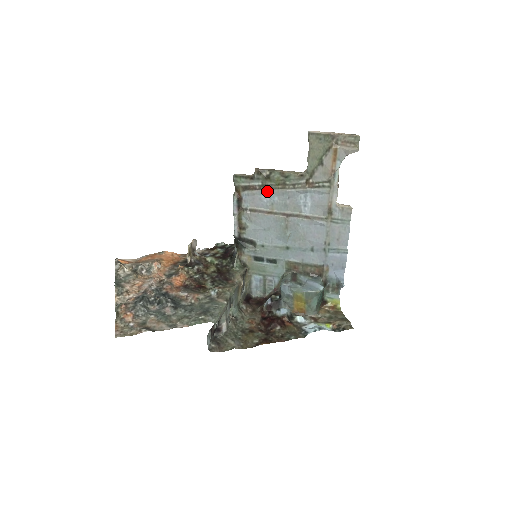
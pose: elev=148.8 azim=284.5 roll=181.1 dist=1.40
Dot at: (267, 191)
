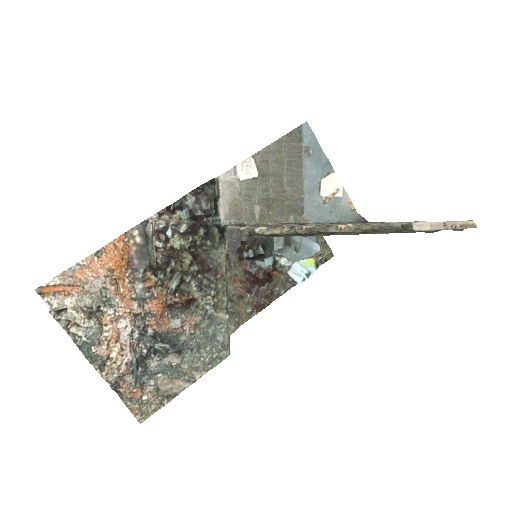
Dot at: (302, 235)
